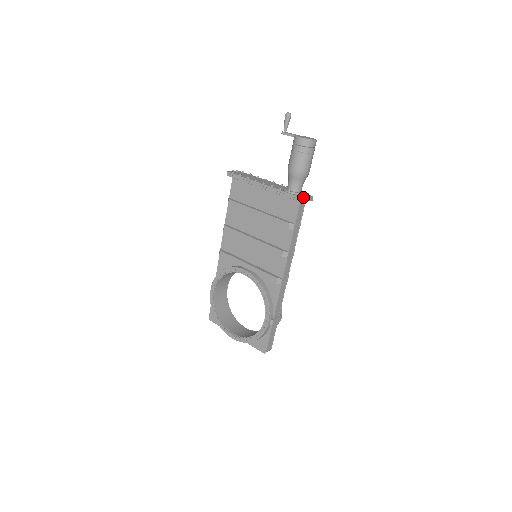
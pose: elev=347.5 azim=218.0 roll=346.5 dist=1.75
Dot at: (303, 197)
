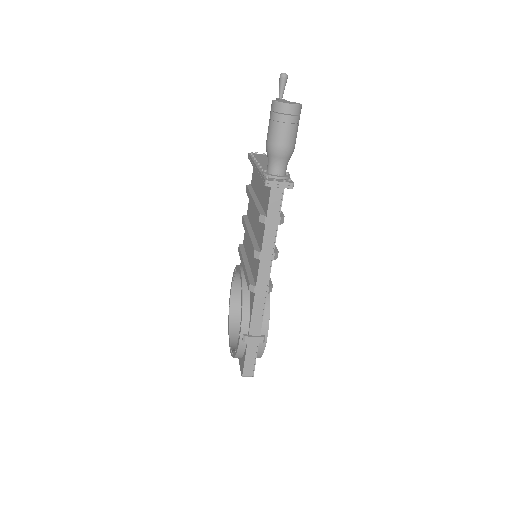
Dot at: (269, 180)
